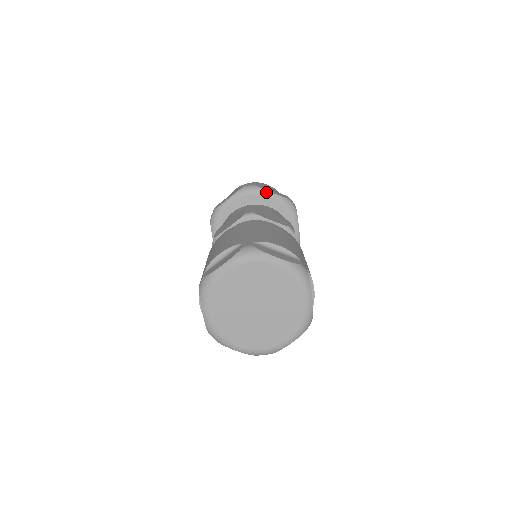
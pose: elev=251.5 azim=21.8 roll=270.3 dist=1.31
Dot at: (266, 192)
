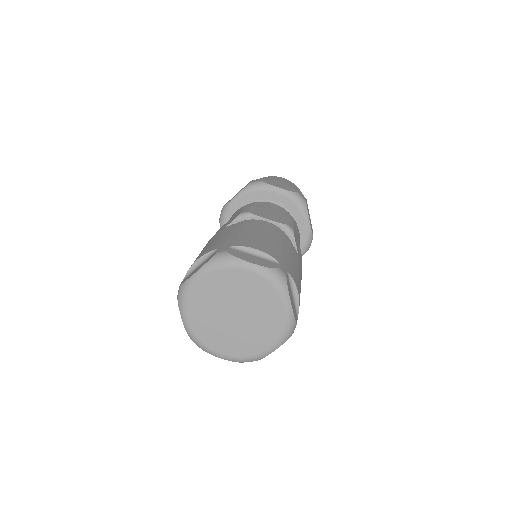
Dot at: (307, 216)
